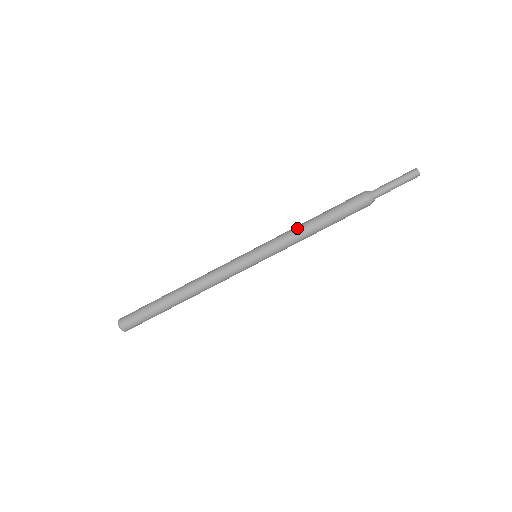
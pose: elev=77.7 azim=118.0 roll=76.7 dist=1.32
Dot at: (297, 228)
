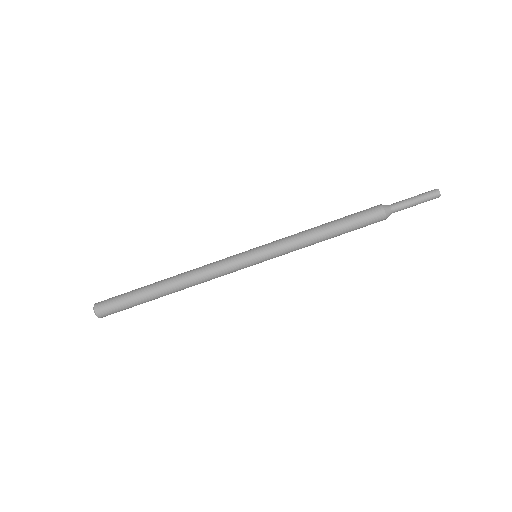
Dot at: (305, 234)
